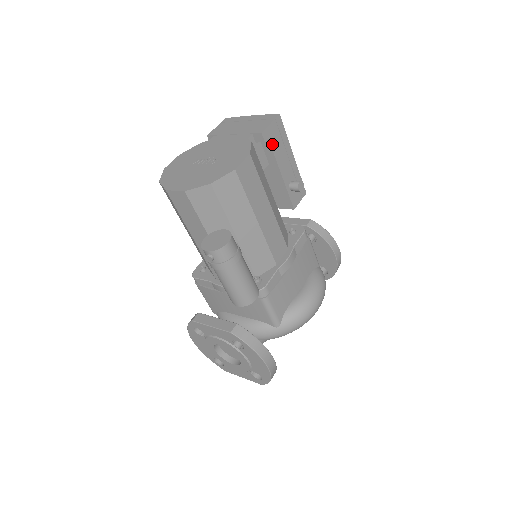
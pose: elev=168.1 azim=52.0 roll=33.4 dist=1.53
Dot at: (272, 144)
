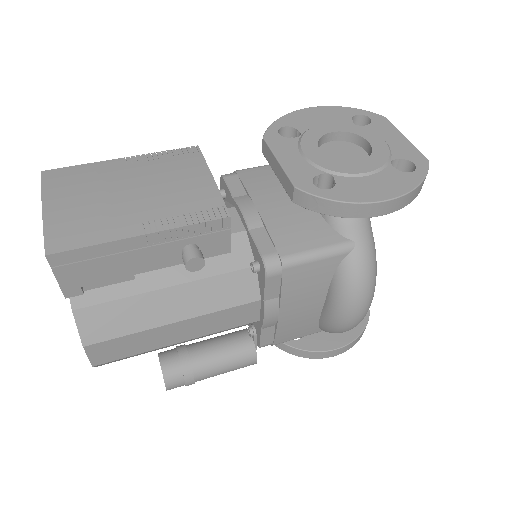
Dot at: (94, 280)
